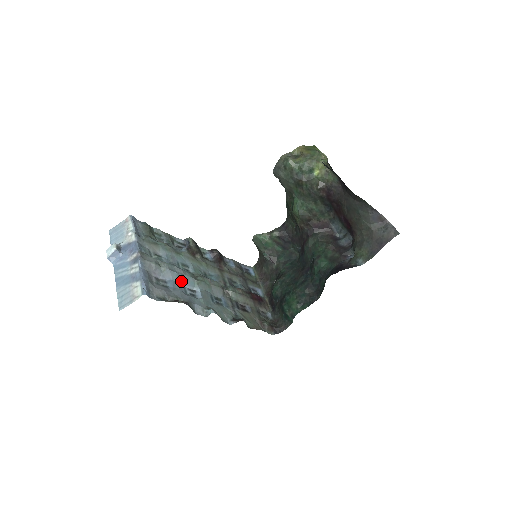
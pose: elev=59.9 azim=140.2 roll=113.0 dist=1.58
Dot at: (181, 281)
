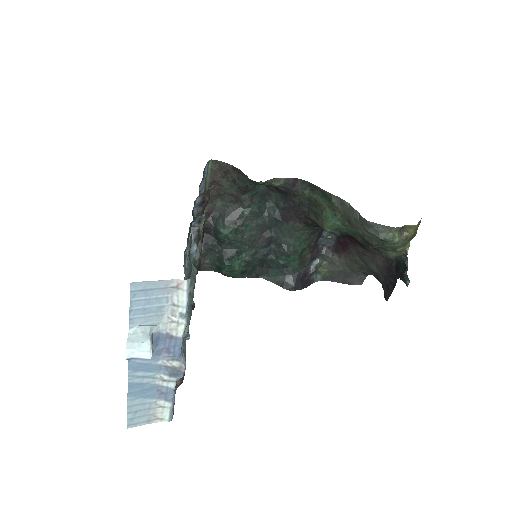
Dot at: occluded
